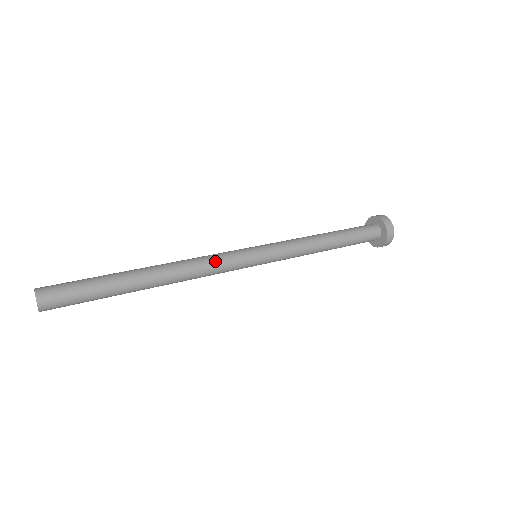
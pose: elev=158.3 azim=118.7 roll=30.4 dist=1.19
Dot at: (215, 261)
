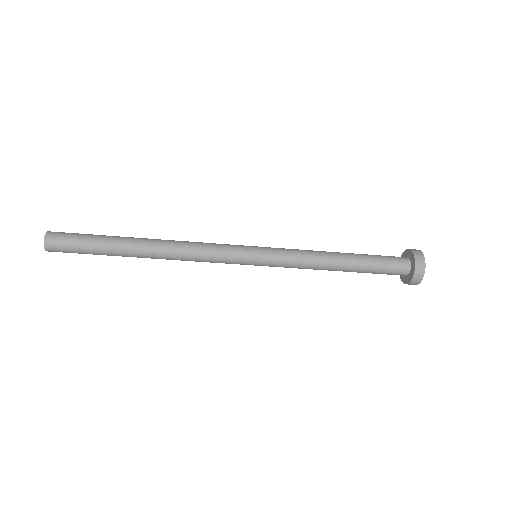
Dot at: (209, 243)
